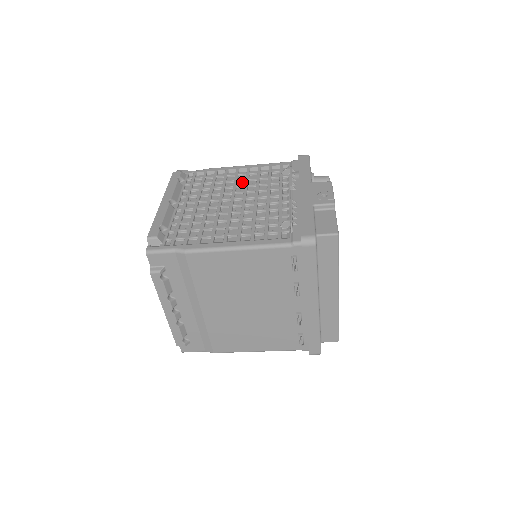
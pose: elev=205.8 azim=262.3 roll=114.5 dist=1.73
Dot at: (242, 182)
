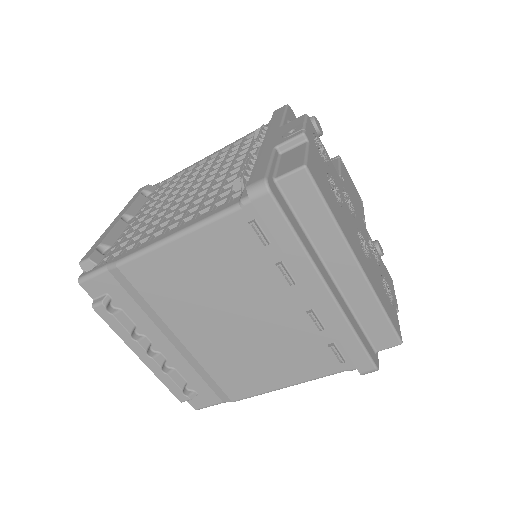
Dot at: occluded
